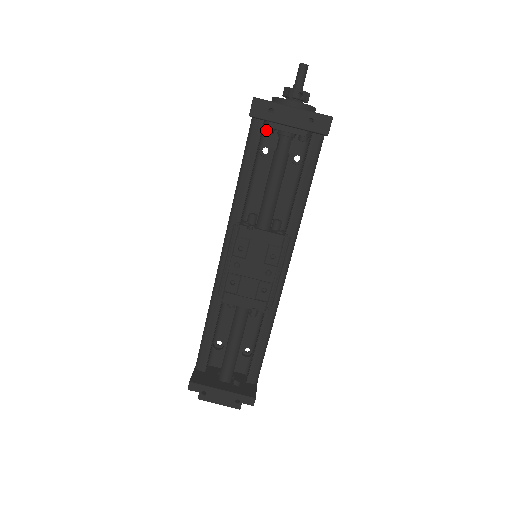
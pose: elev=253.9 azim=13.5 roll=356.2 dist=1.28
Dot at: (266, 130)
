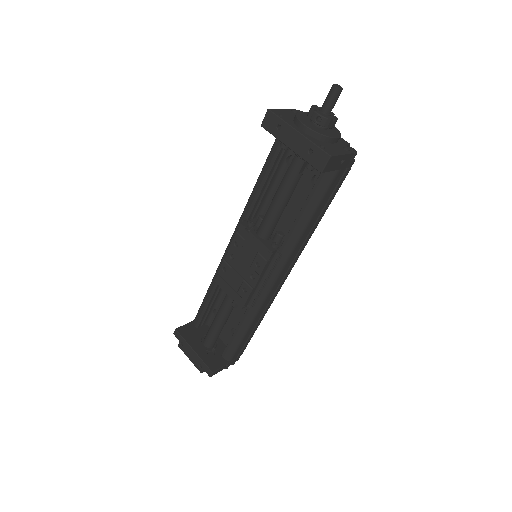
Dot at: (280, 144)
